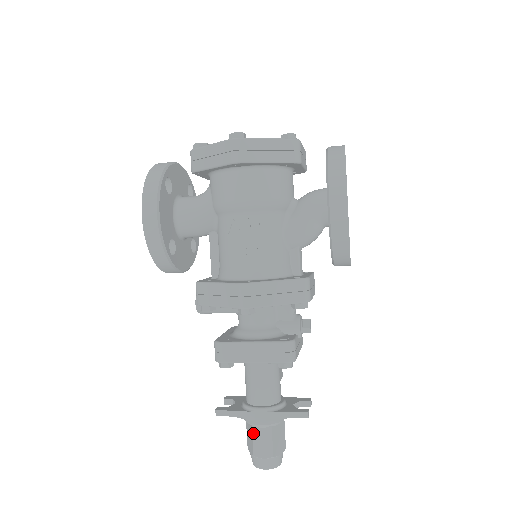
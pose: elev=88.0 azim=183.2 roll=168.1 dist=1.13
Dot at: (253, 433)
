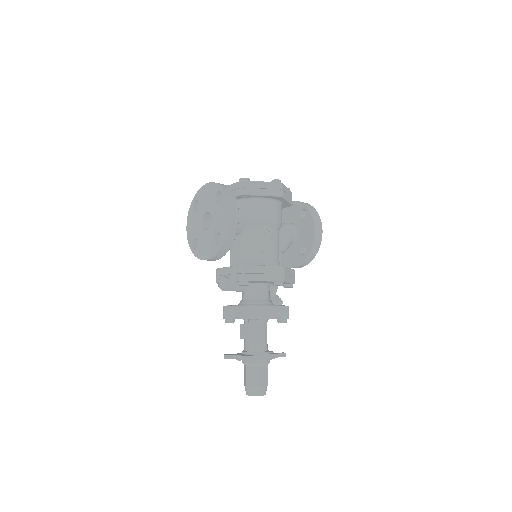
Dot at: (259, 370)
